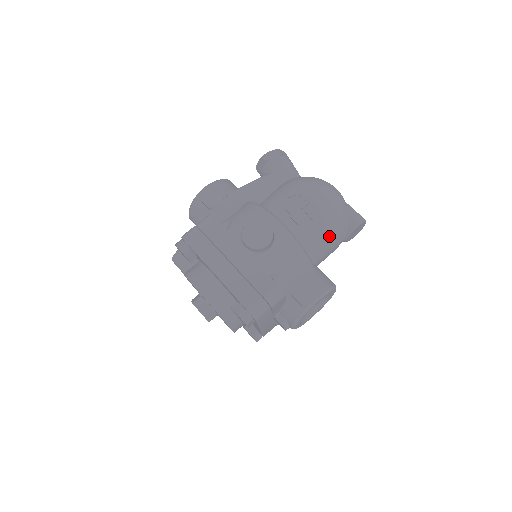
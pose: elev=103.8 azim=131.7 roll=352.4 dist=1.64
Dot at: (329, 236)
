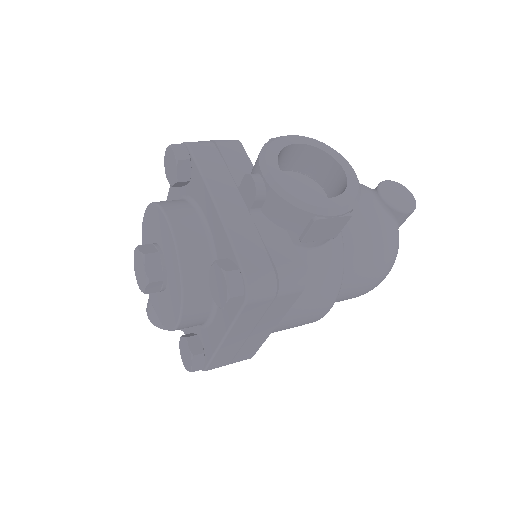
Dot at: occluded
